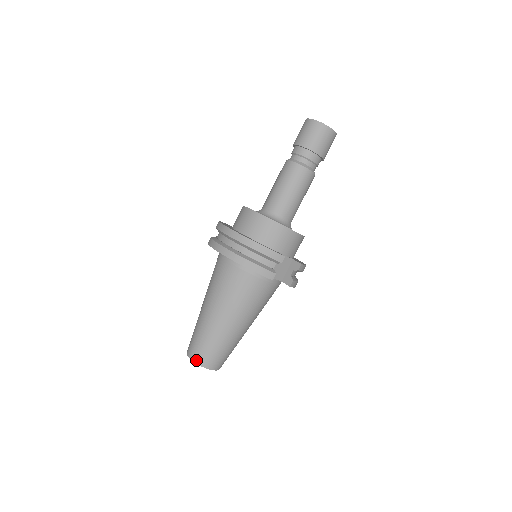
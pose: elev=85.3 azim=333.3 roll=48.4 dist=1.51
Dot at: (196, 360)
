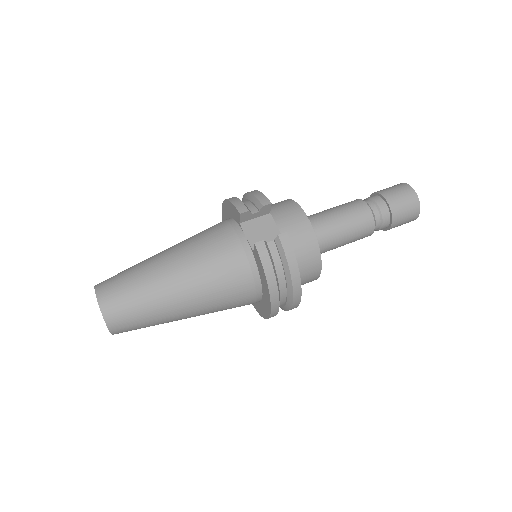
Dot at: (99, 283)
